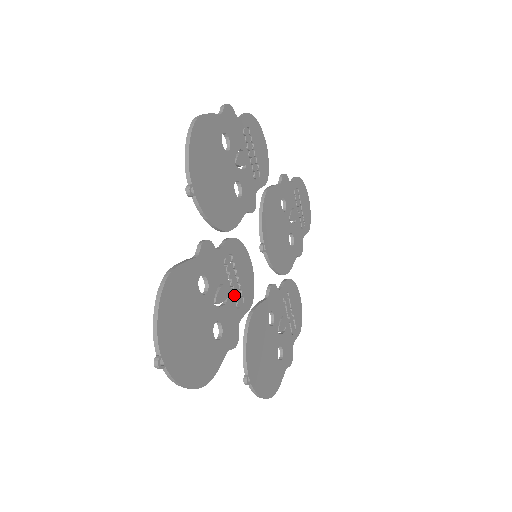
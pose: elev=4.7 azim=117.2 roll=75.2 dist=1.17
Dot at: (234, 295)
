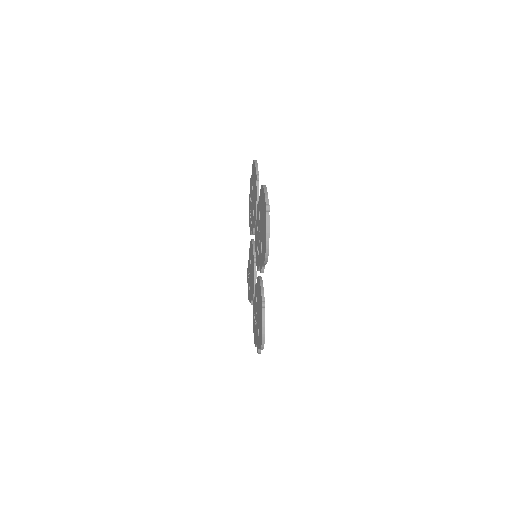
Dot at: occluded
